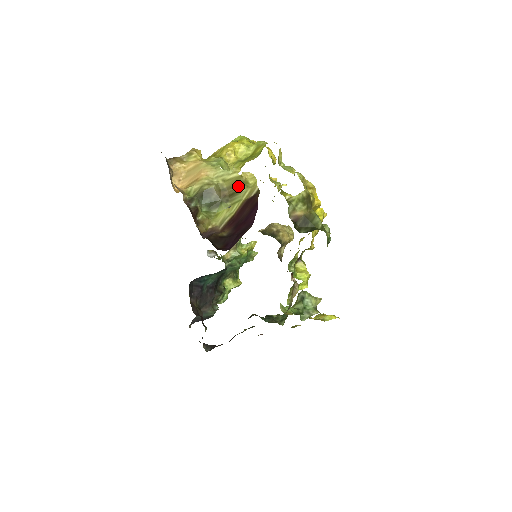
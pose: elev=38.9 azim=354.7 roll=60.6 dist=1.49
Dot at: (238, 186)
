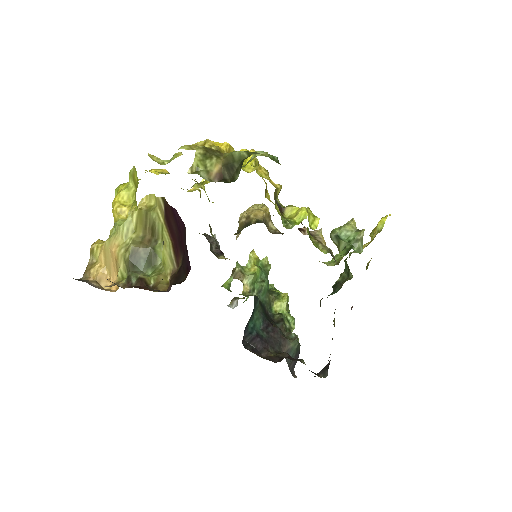
Dot at: (148, 219)
